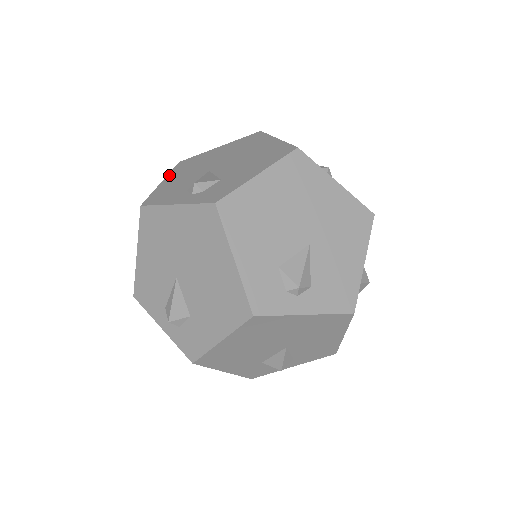
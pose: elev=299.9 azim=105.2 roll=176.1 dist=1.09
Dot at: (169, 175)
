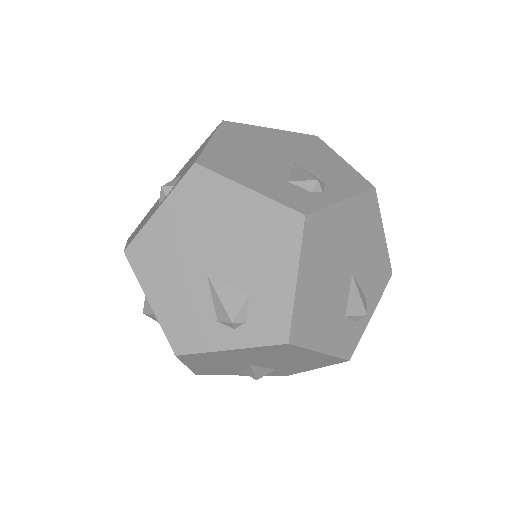
Dot at: (145, 287)
